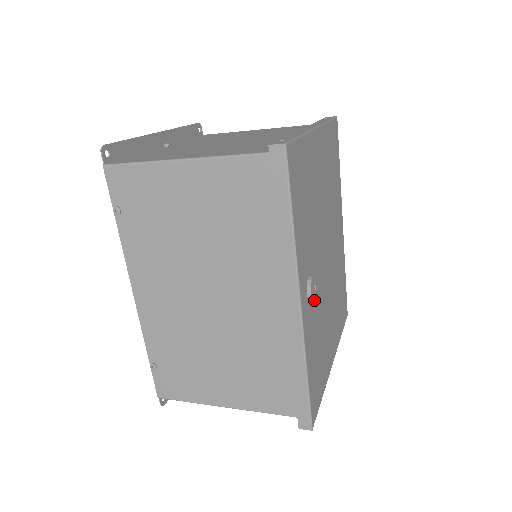
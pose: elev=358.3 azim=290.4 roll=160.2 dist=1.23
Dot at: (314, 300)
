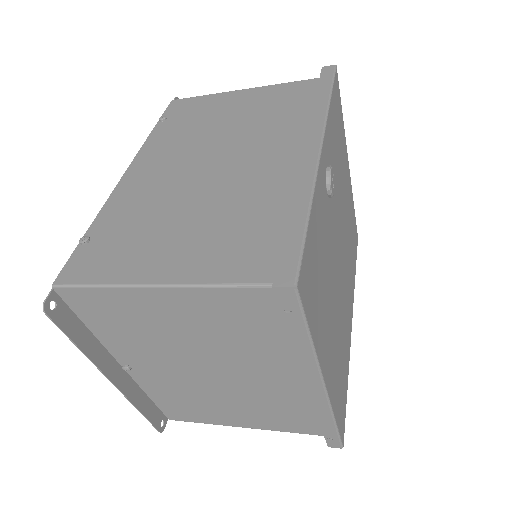
Dot at: (328, 211)
